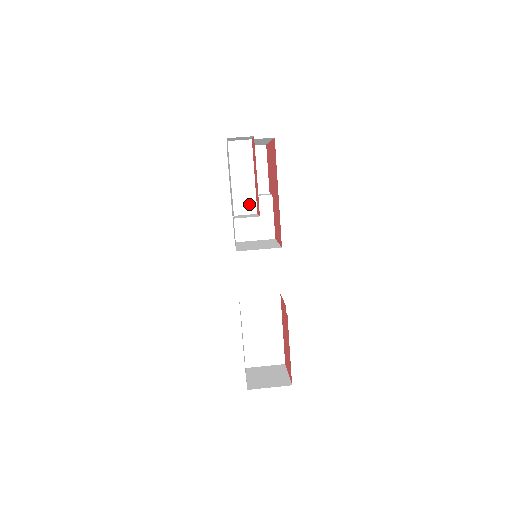
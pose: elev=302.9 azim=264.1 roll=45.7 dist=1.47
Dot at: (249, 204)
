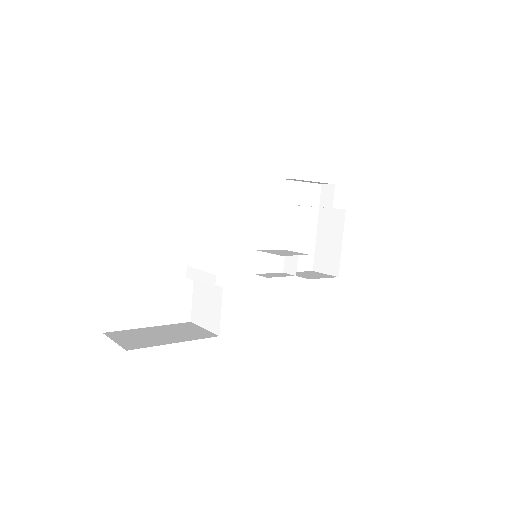
Dot at: occluded
